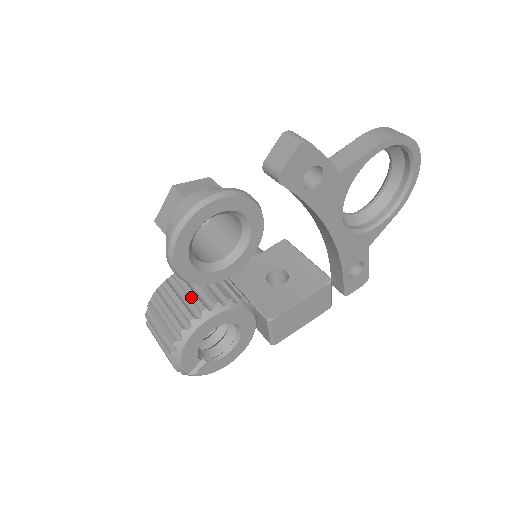
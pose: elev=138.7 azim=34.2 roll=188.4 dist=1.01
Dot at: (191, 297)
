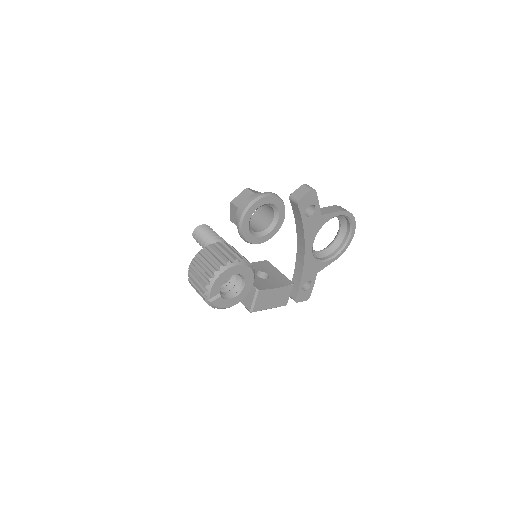
Dot at: (228, 253)
